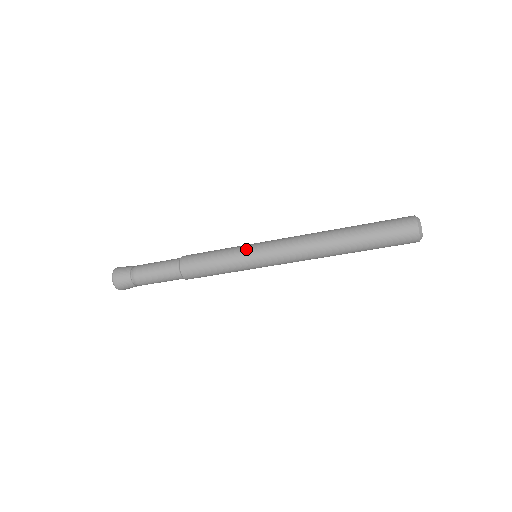
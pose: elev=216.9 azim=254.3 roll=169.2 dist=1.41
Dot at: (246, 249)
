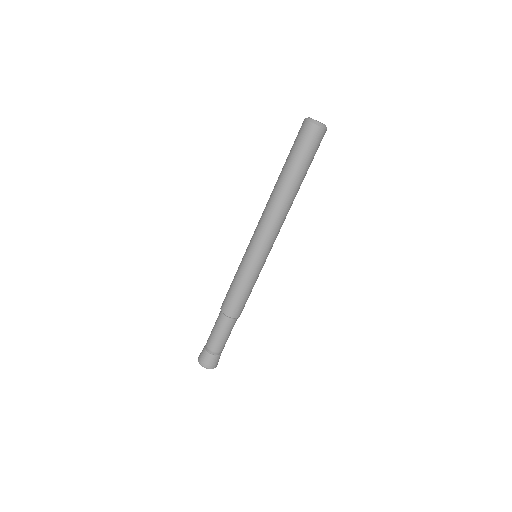
Dot at: (243, 257)
